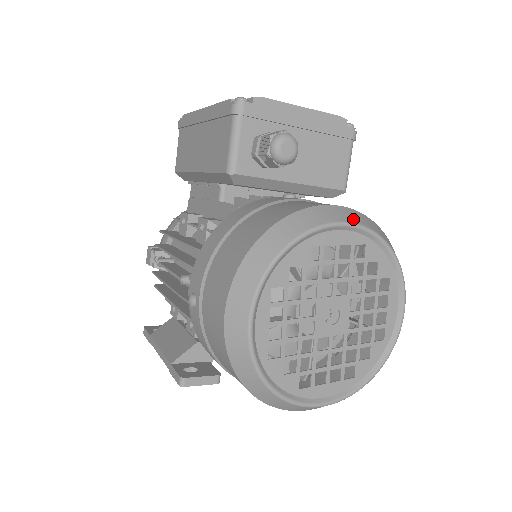
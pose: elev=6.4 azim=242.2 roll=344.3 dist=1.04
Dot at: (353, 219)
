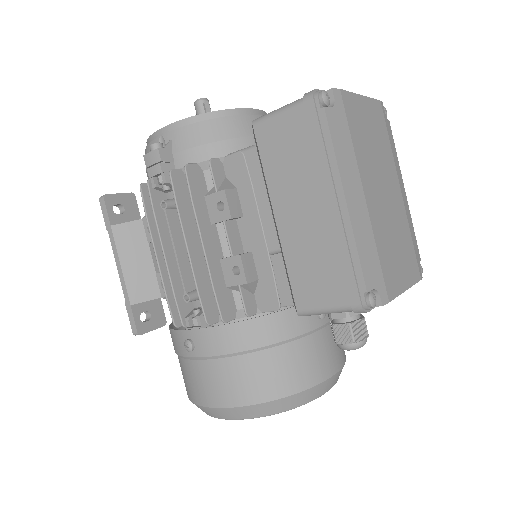
Dot at: (335, 382)
